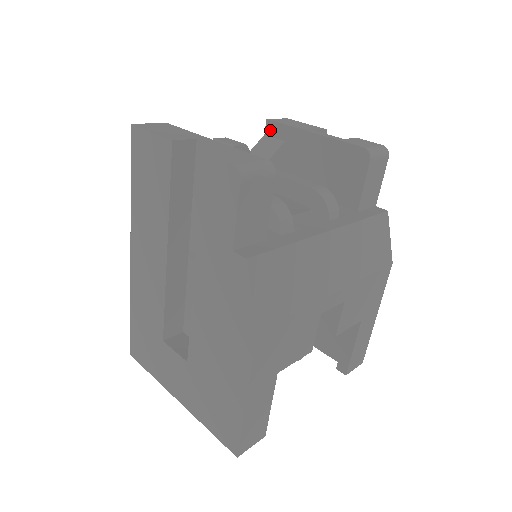
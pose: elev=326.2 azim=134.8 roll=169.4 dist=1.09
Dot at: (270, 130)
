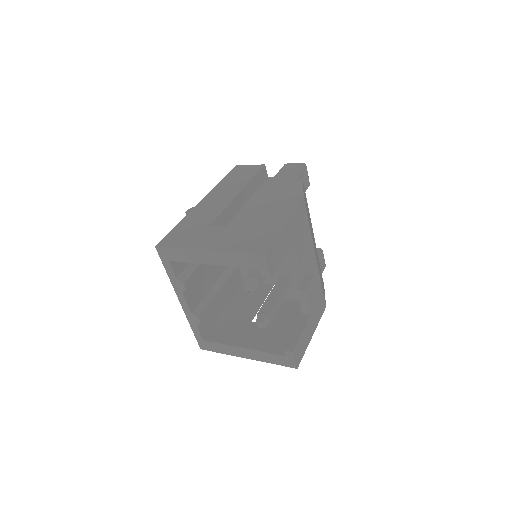
Dot at: occluded
